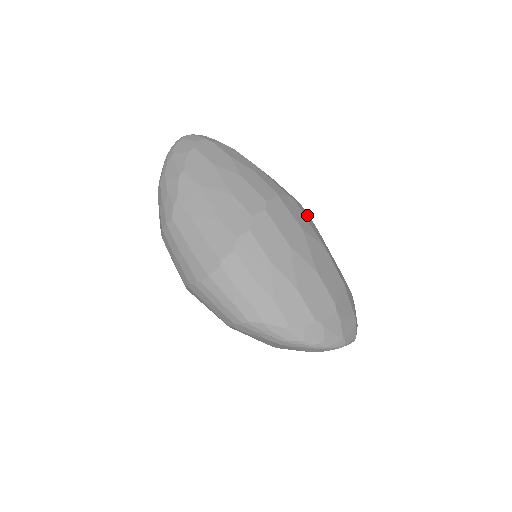
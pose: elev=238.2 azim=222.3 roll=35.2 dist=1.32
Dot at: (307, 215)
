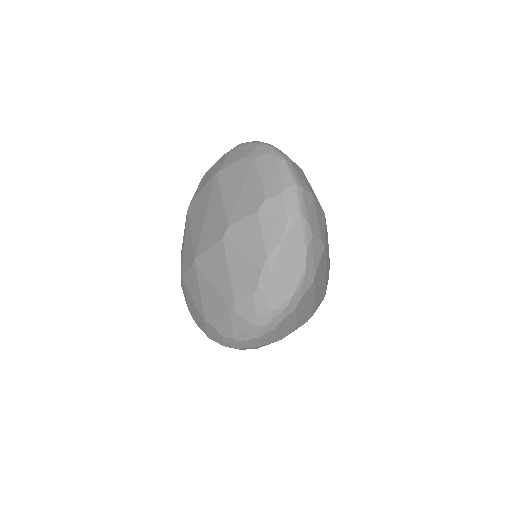
Dot at: occluded
